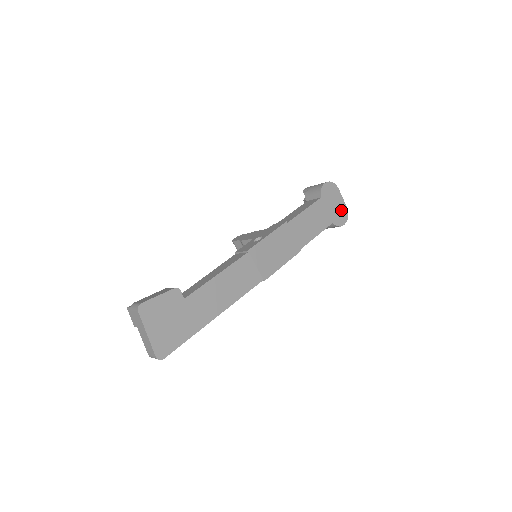
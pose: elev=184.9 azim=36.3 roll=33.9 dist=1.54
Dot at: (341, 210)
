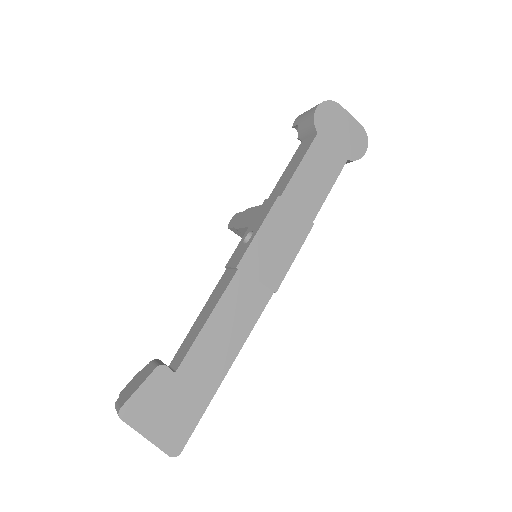
Dot at: (354, 134)
